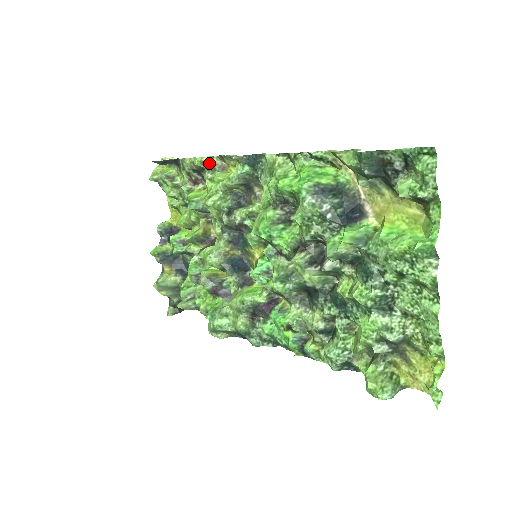
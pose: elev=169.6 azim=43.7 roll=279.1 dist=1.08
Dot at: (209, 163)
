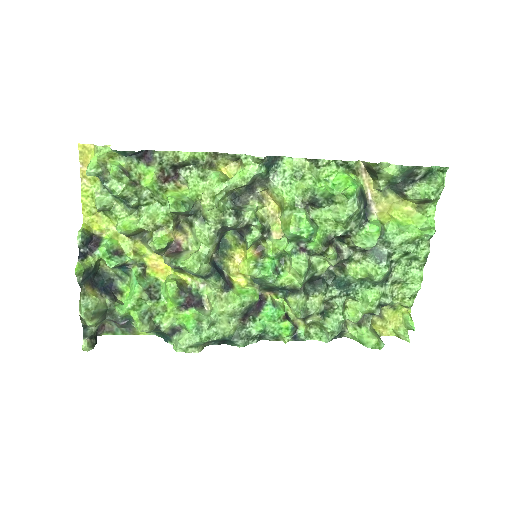
Dot at: (202, 159)
